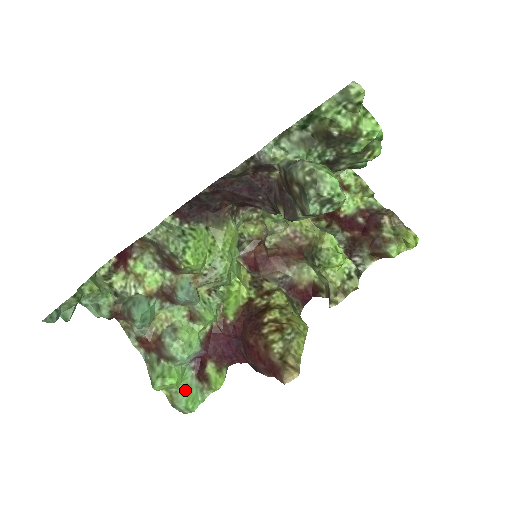
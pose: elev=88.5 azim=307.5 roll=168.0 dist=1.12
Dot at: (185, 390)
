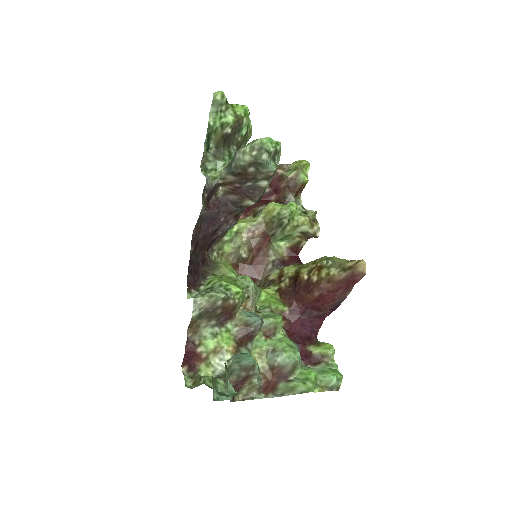
Dot at: (323, 374)
